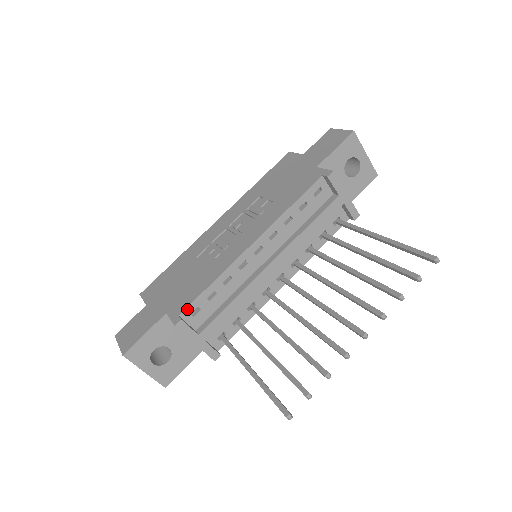
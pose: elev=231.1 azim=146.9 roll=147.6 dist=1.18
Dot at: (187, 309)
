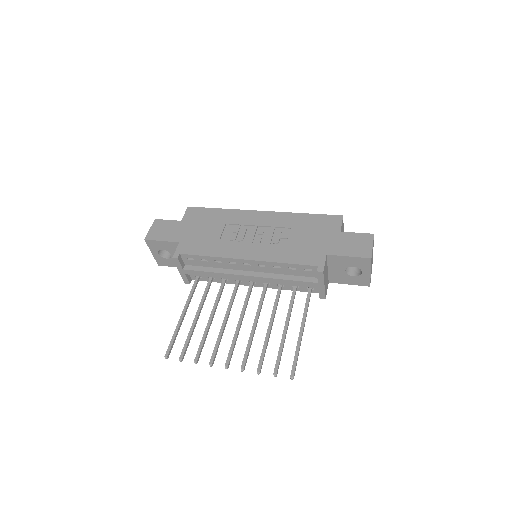
Dot at: (186, 255)
